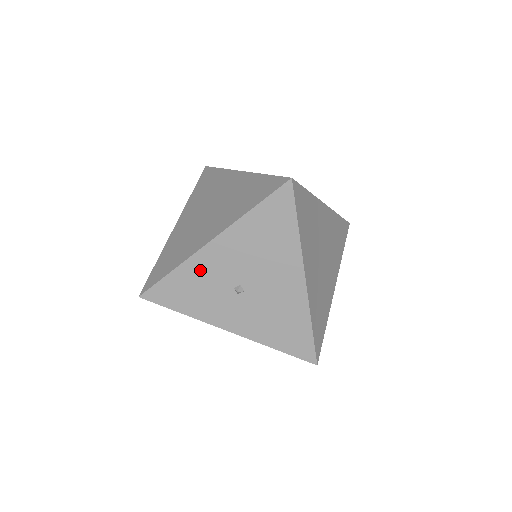
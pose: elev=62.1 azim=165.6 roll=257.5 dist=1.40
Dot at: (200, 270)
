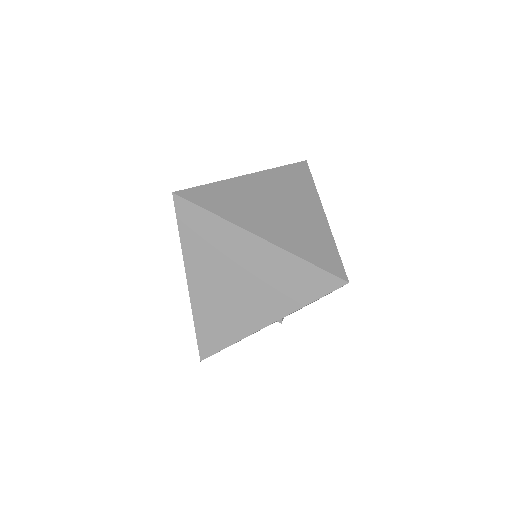
Dot at: occluded
